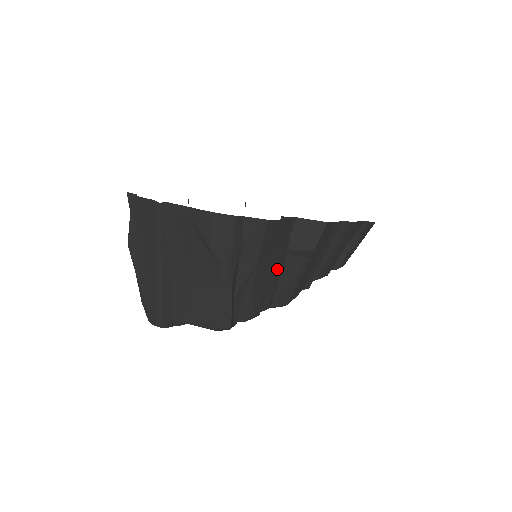
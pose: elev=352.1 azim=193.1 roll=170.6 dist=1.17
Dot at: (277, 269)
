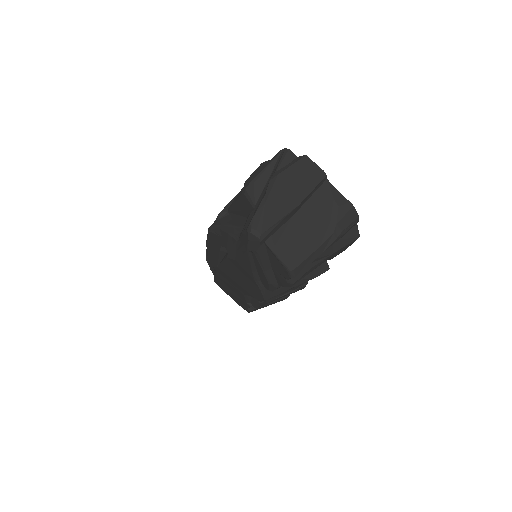
Dot at: occluded
